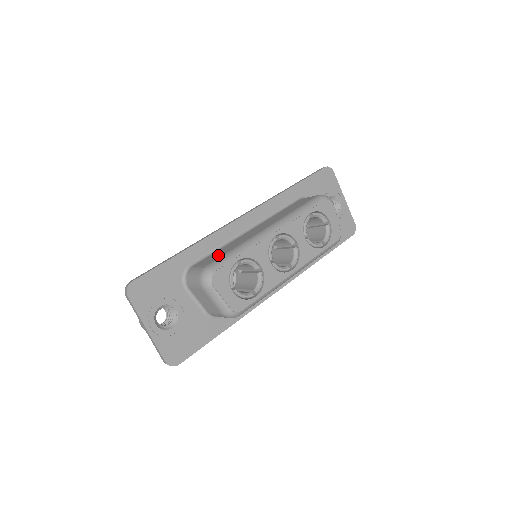
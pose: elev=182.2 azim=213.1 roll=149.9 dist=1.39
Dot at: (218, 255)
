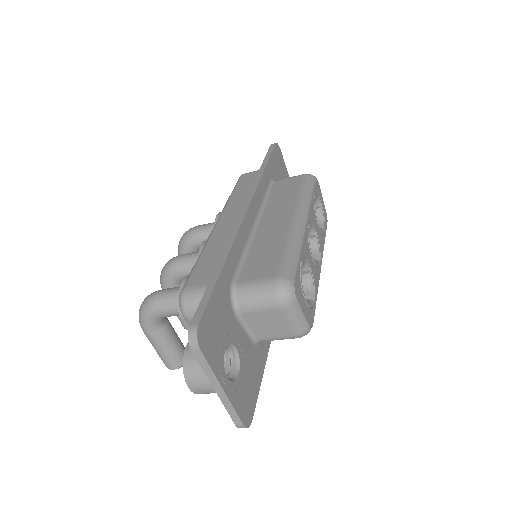
Dot at: (269, 260)
